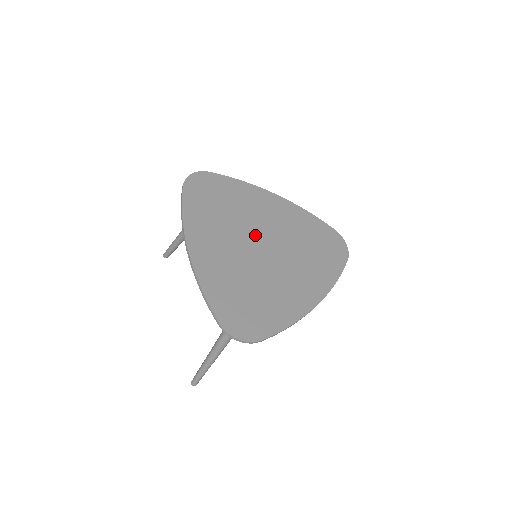
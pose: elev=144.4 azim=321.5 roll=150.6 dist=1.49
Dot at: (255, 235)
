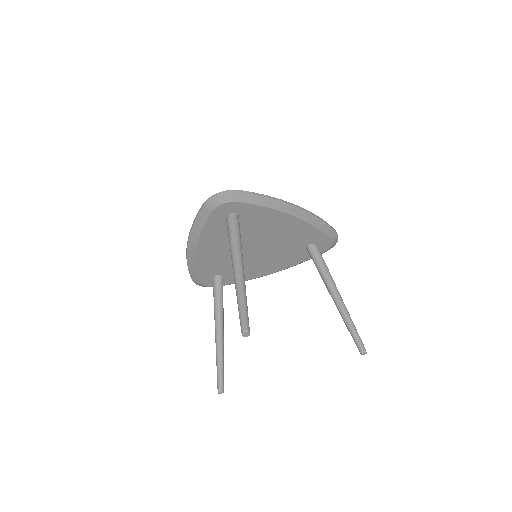
Dot at: occluded
